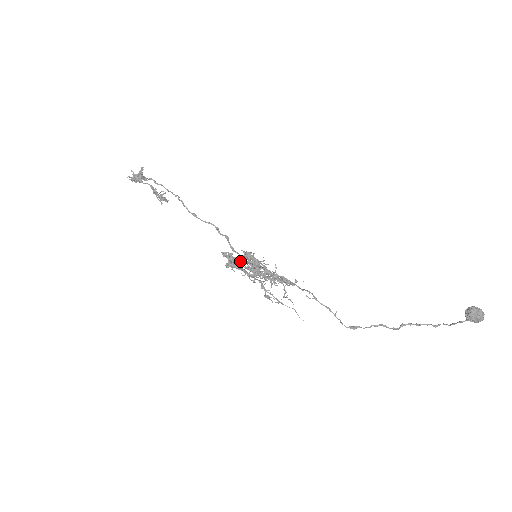
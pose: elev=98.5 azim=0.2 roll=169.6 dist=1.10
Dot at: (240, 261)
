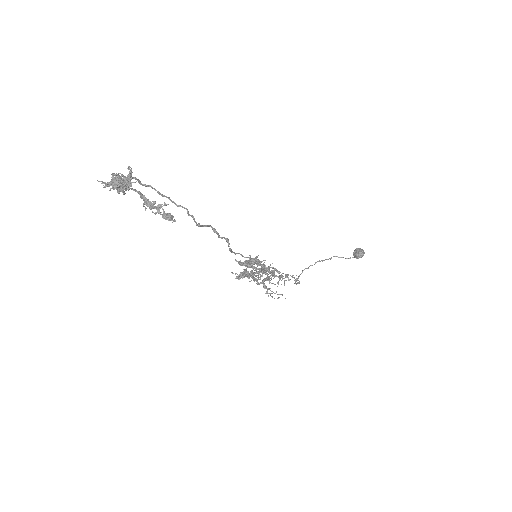
Dot at: occluded
